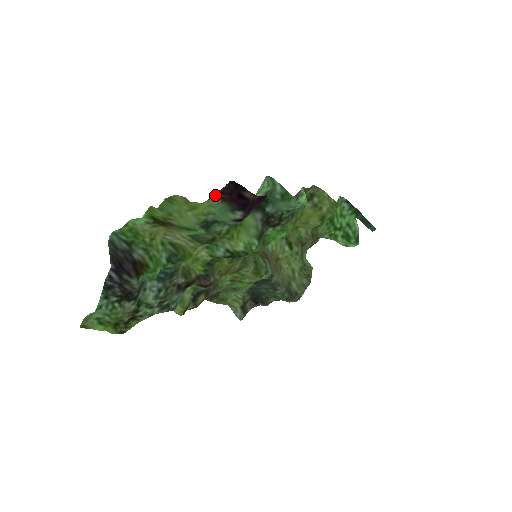
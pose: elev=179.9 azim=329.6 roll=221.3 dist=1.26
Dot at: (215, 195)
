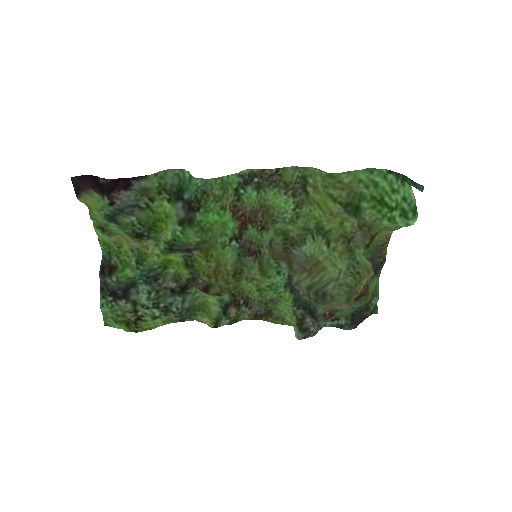
Dot at: (86, 190)
